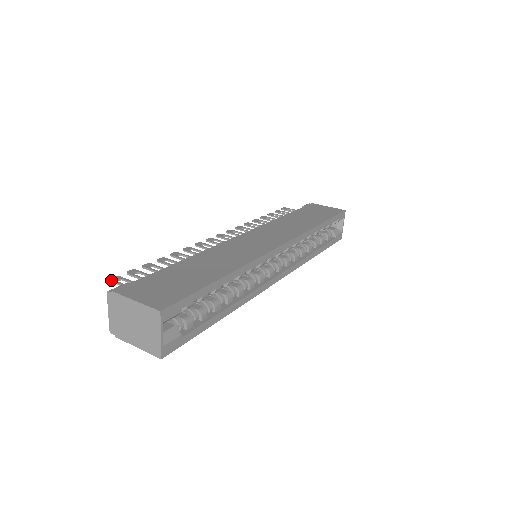
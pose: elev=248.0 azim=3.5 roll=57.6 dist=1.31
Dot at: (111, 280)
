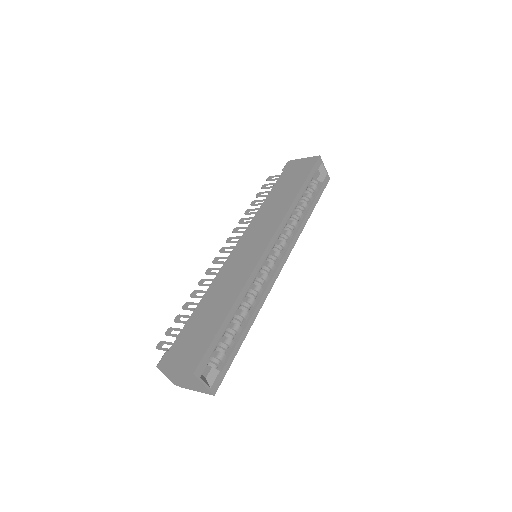
Dot at: (157, 348)
